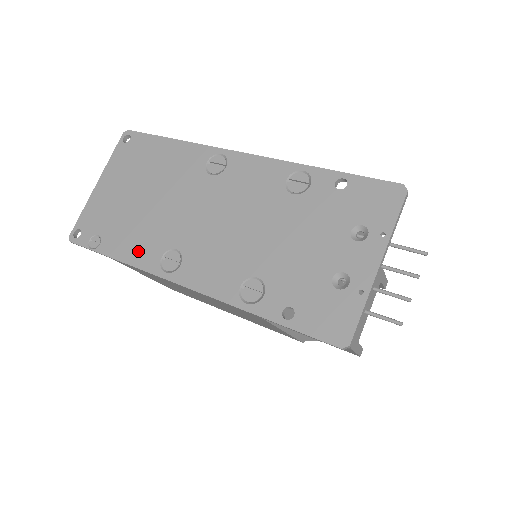
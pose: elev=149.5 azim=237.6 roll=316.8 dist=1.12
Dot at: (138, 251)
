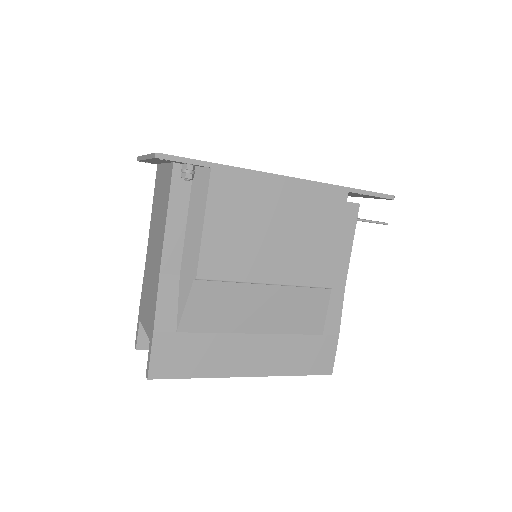
Dot at: occluded
